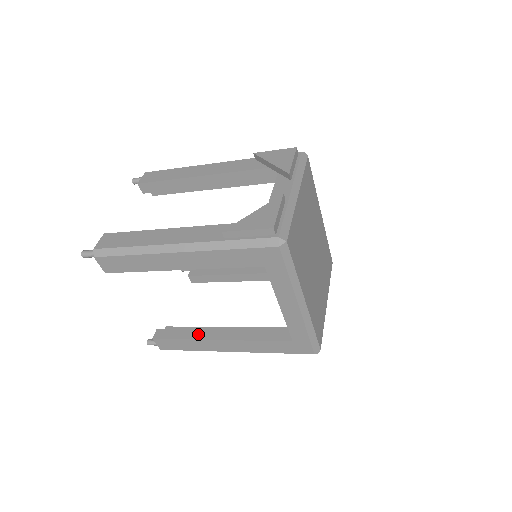
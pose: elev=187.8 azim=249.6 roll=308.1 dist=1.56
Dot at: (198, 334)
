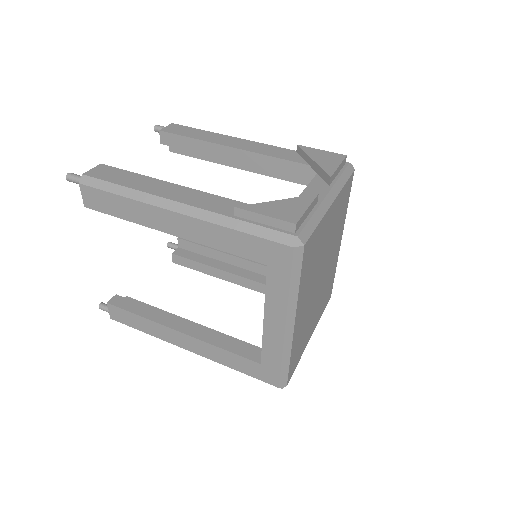
Dot at: (159, 317)
